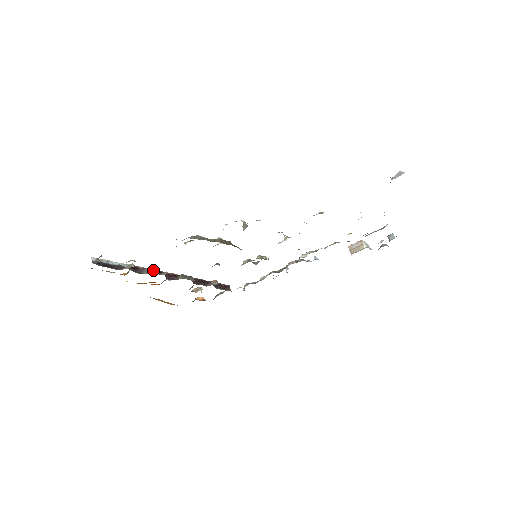
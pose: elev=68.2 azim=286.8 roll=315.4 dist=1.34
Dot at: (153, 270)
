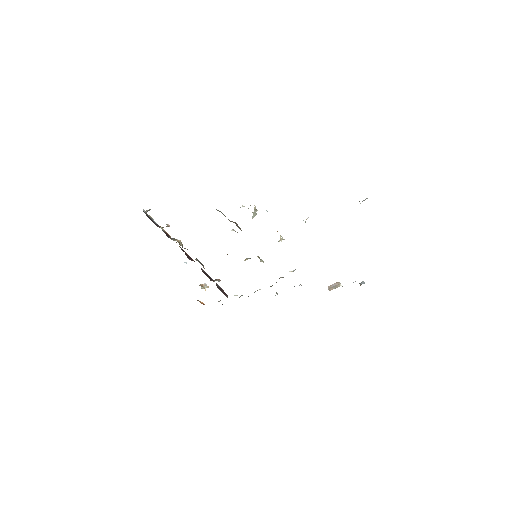
Dot at: (179, 241)
